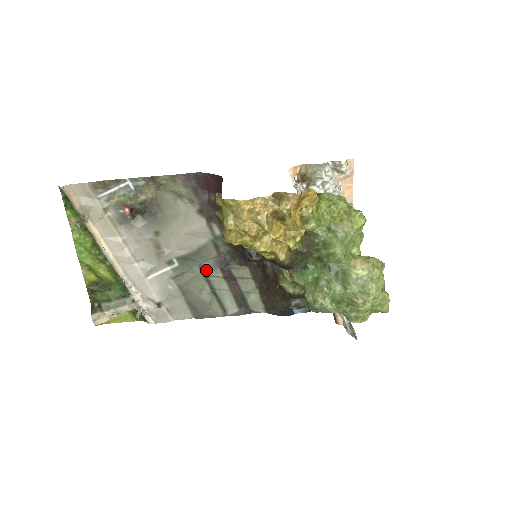
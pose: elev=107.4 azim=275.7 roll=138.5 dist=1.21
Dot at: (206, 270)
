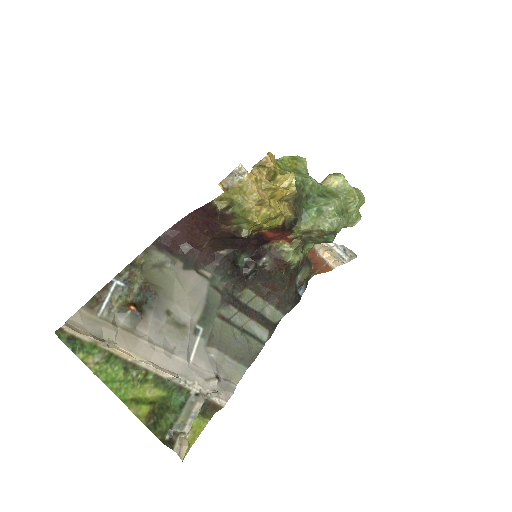
Dot at: (224, 315)
